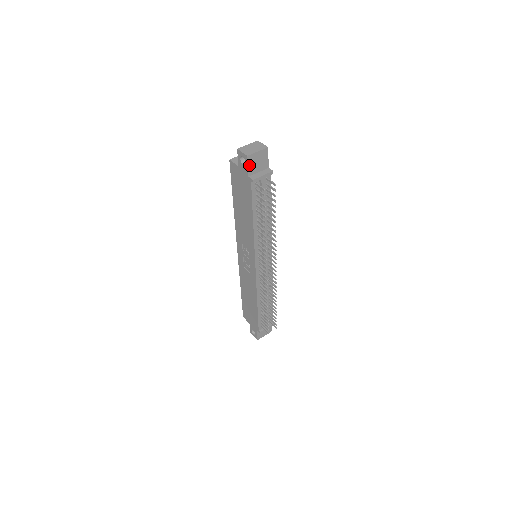
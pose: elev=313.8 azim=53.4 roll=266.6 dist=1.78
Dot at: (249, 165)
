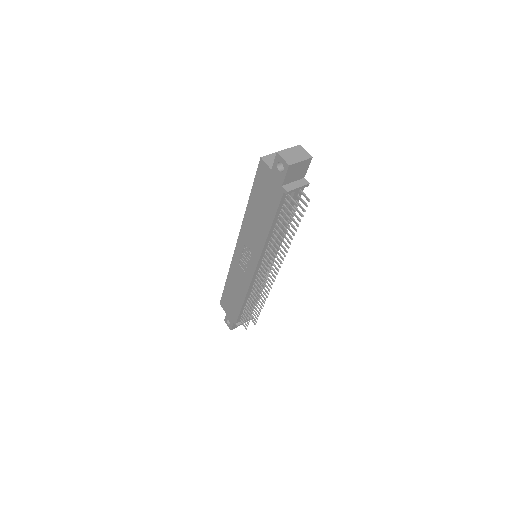
Dot at: (287, 174)
